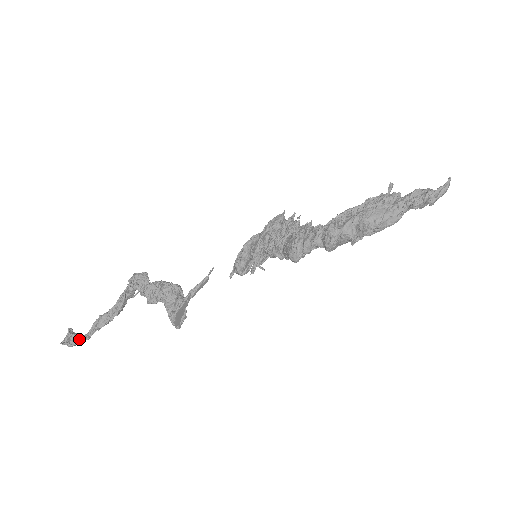
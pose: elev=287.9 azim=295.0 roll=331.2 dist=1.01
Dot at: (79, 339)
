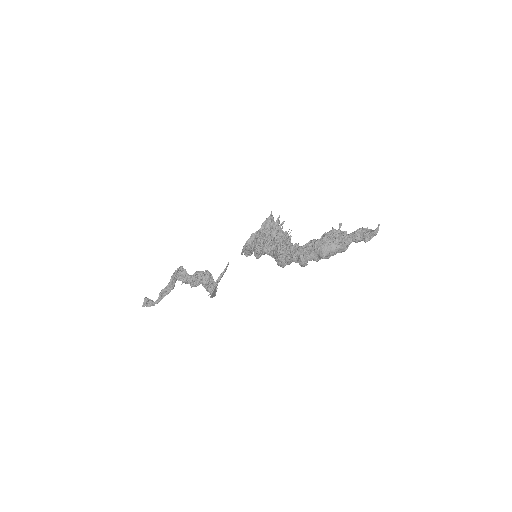
Dot at: (153, 304)
